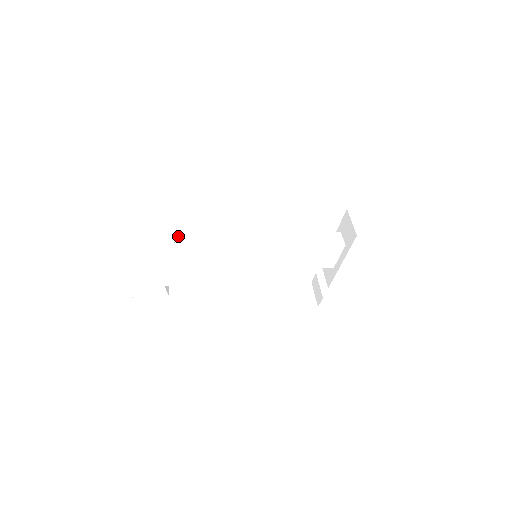
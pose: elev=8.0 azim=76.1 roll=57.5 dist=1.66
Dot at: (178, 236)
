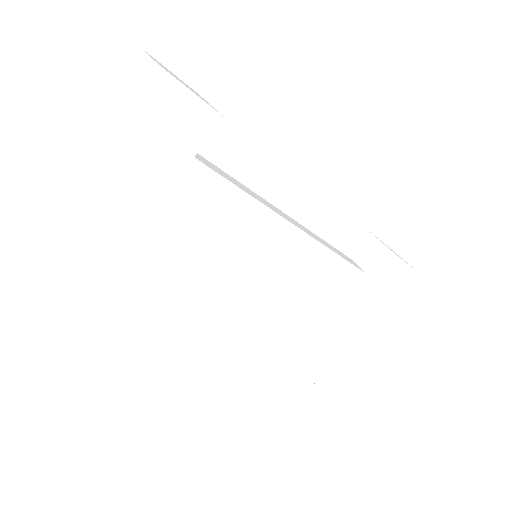
Dot at: occluded
